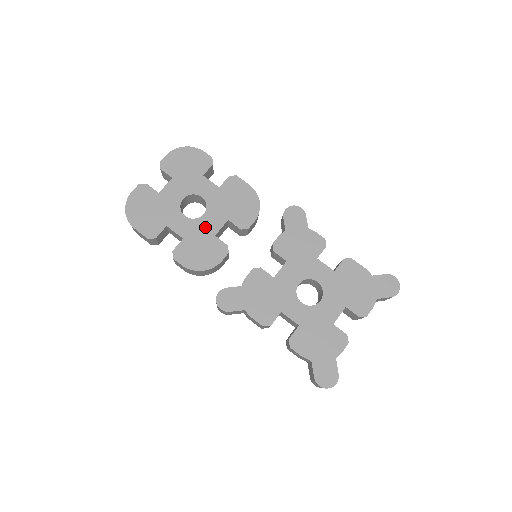
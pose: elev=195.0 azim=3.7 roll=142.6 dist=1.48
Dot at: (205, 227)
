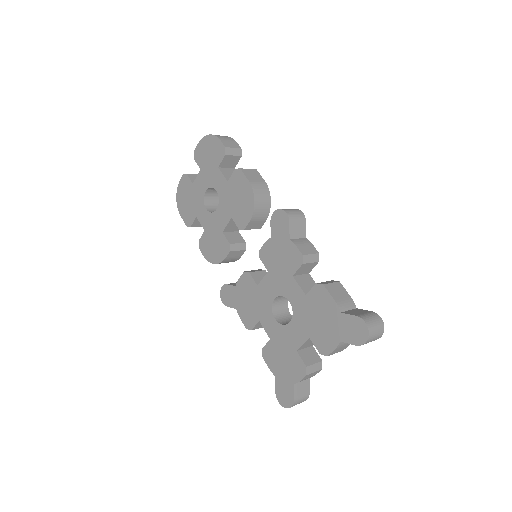
Dot at: (217, 222)
